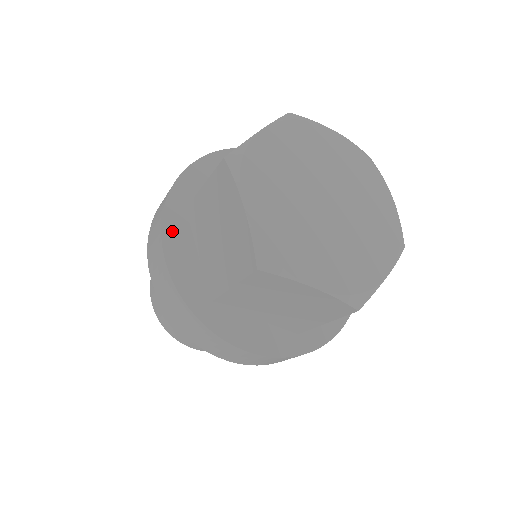
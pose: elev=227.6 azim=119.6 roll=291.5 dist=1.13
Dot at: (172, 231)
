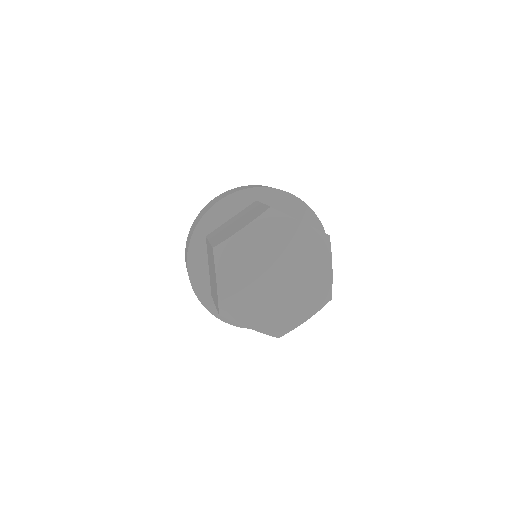
Dot at: (237, 198)
